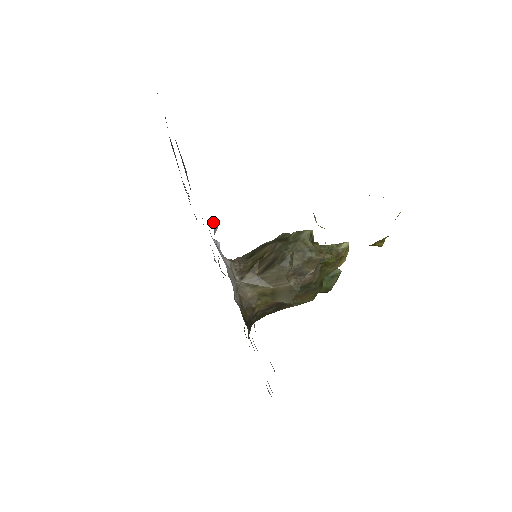
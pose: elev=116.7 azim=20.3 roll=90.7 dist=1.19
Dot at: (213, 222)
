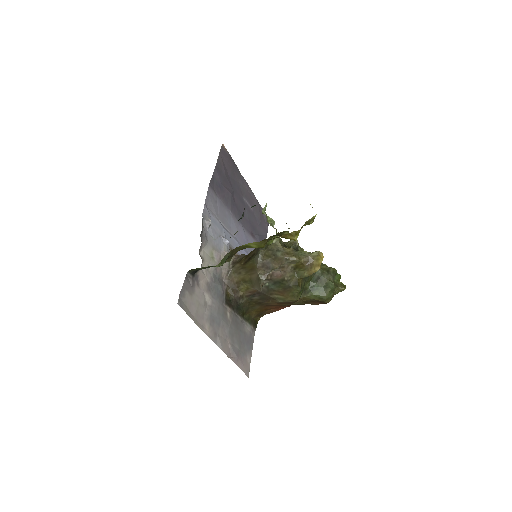
Dot at: (209, 219)
